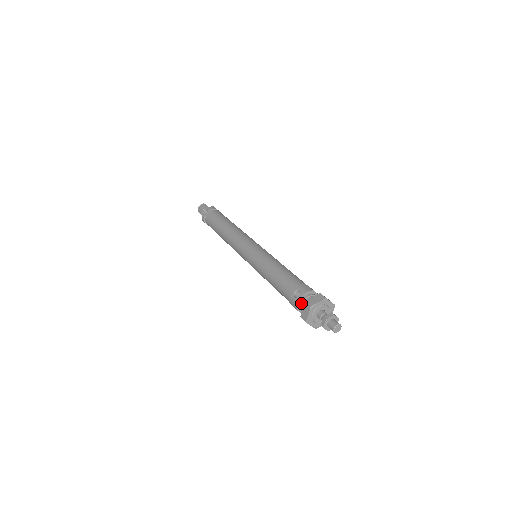
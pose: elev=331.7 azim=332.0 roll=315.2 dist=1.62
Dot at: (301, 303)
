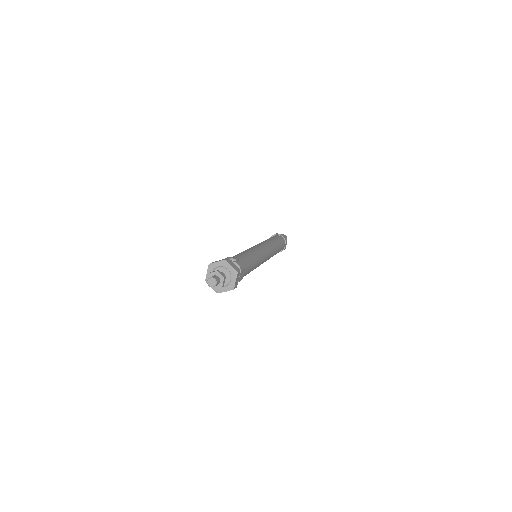
Dot at: occluded
